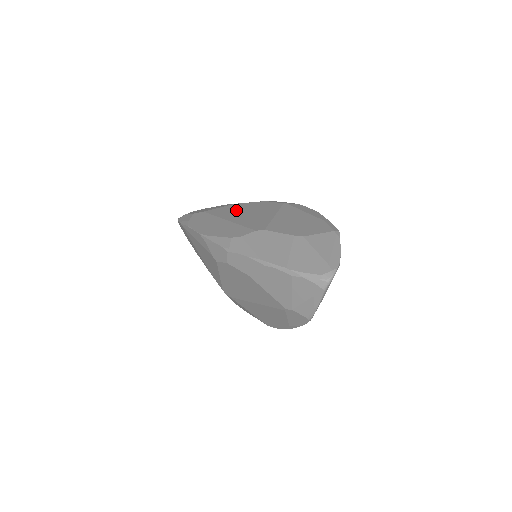
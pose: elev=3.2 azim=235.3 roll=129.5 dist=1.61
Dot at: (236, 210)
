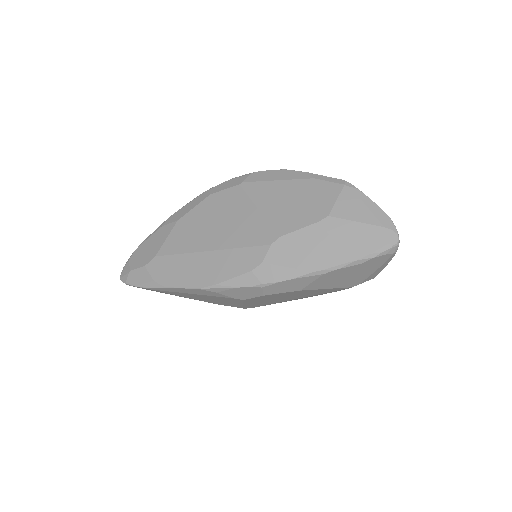
Dot at: (196, 229)
